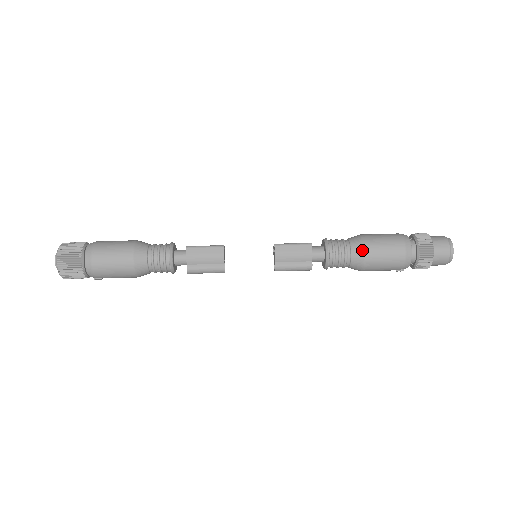
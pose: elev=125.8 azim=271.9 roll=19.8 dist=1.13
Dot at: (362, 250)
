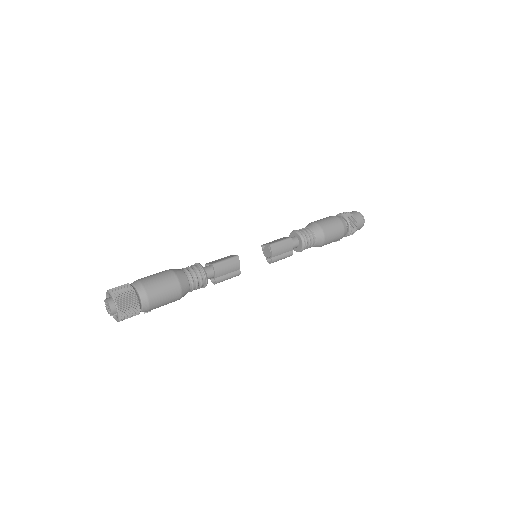
Dot at: (323, 235)
